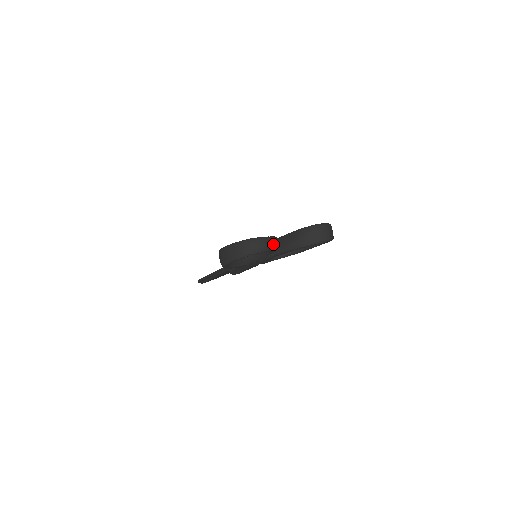
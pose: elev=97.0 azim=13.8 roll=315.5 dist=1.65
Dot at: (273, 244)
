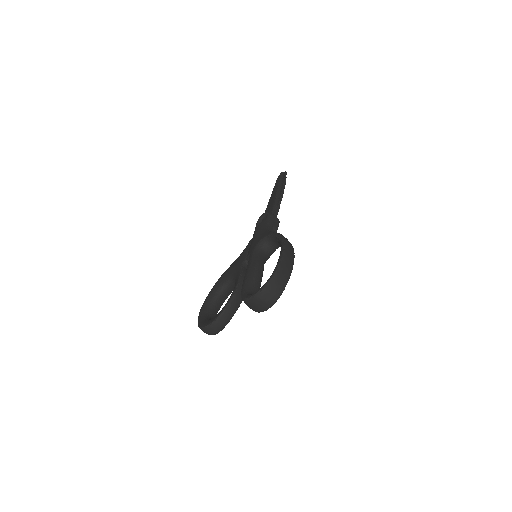
Dot at: (223, 323)
